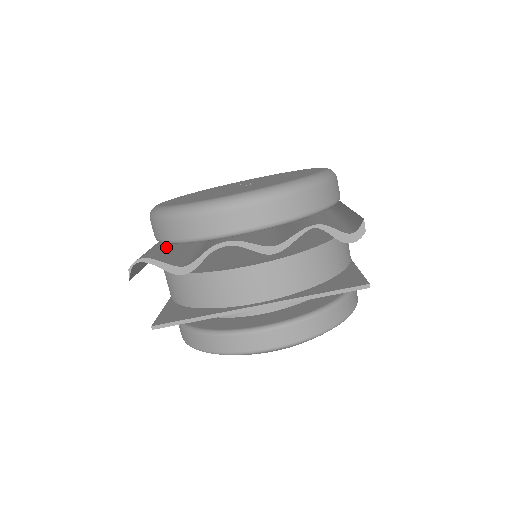
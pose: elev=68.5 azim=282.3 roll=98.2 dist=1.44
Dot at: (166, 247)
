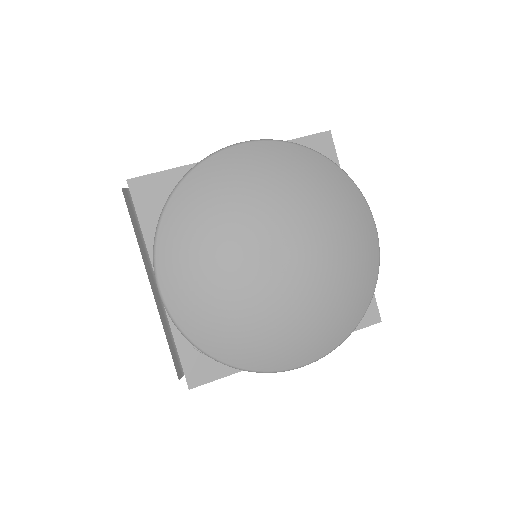
Dot at: occluded
